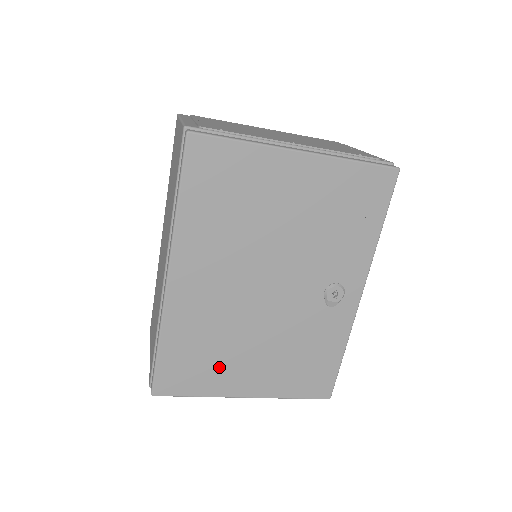
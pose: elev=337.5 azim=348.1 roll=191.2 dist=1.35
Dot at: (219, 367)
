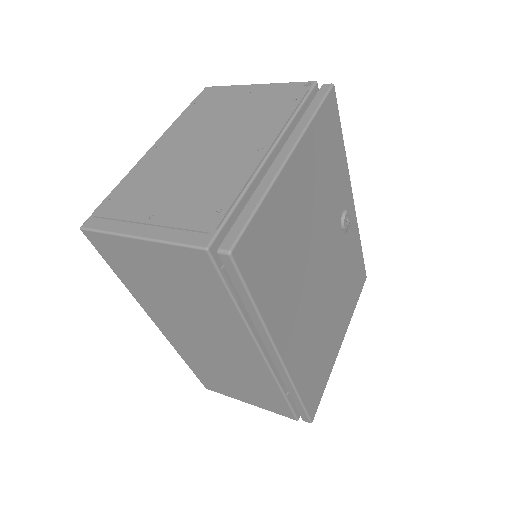
Dot at: (326, 352)
